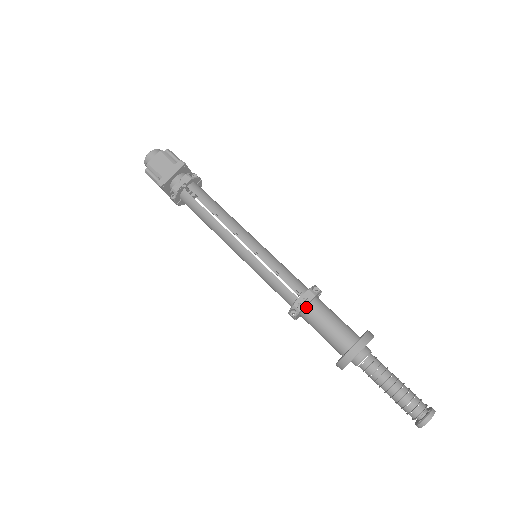
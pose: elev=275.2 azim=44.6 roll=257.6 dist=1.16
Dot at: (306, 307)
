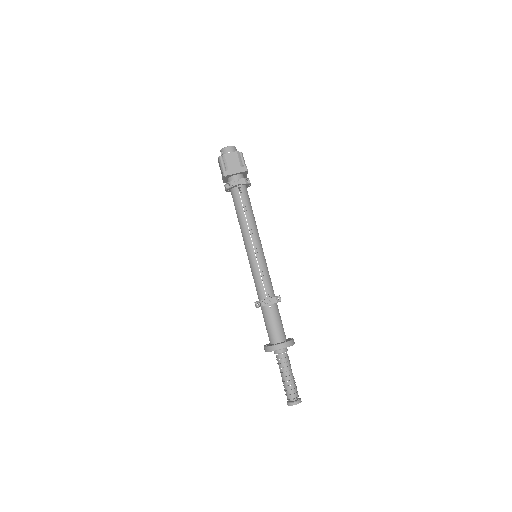
Dot at: (268, 305)
